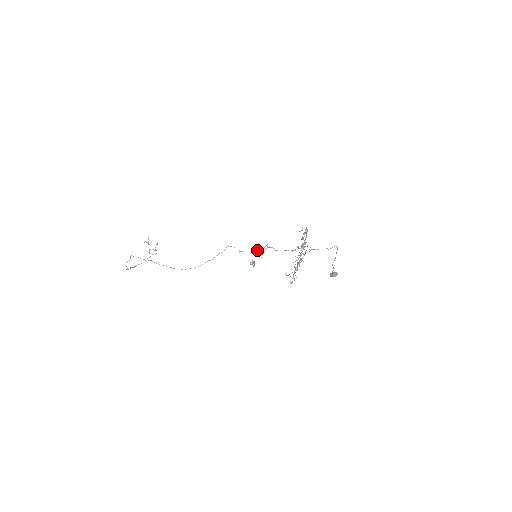
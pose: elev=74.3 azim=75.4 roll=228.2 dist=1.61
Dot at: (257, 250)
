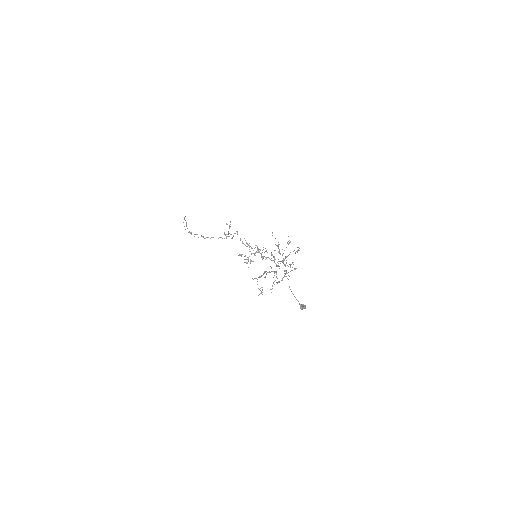
Dot at: (258, 250)
